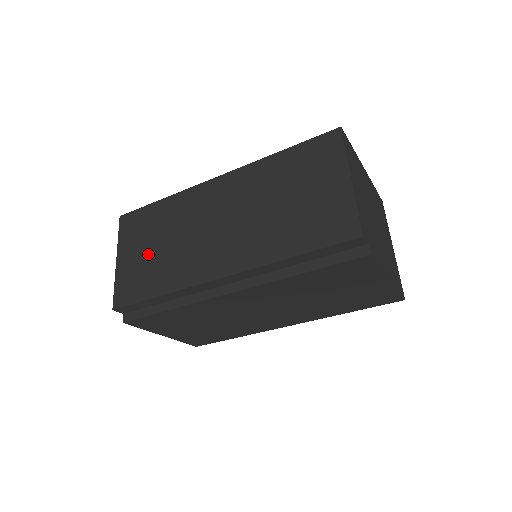
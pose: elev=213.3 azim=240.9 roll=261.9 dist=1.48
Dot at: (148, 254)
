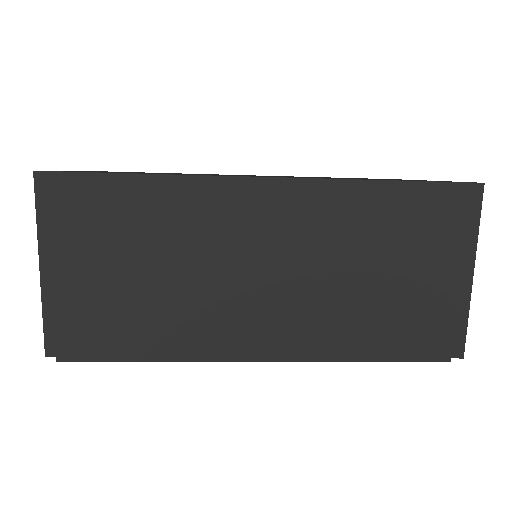
Dot at: (117, 278)
